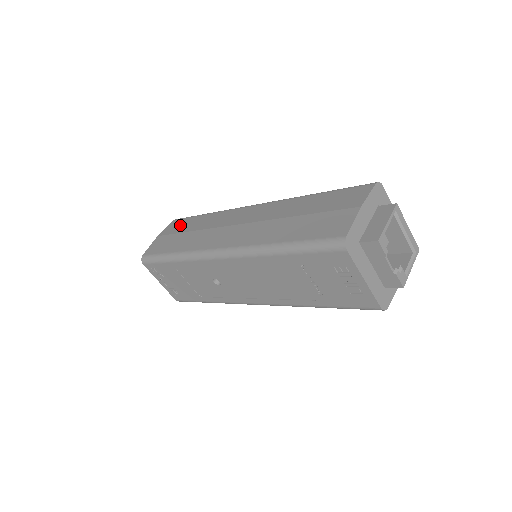
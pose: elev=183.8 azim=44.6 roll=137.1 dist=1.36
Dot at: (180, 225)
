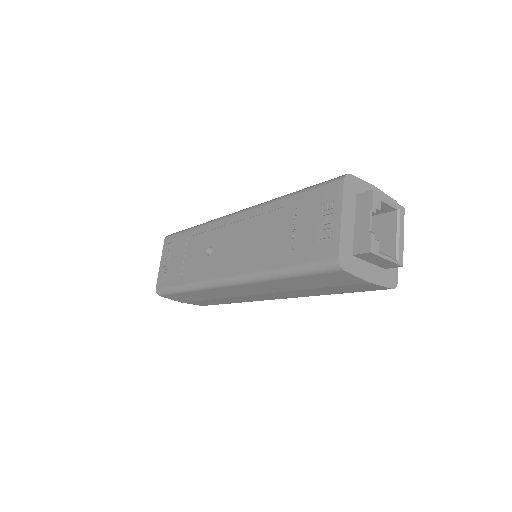
Dot at: occluded
